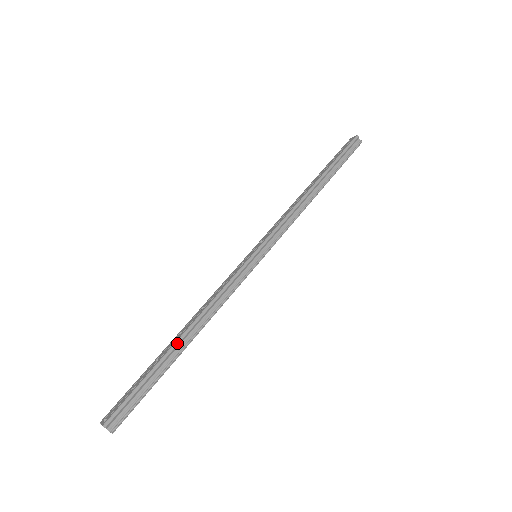
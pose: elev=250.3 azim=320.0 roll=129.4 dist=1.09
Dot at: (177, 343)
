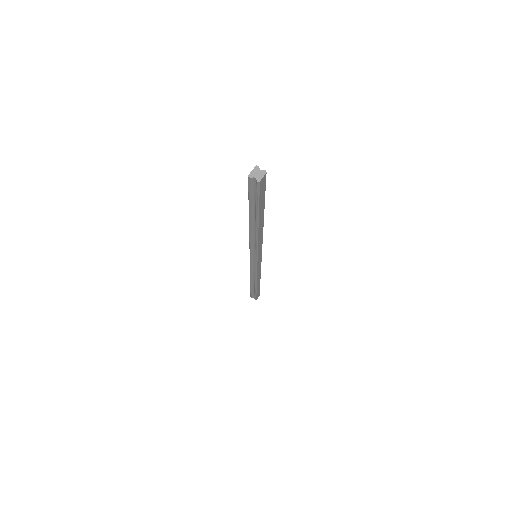
Dot at: occluded
